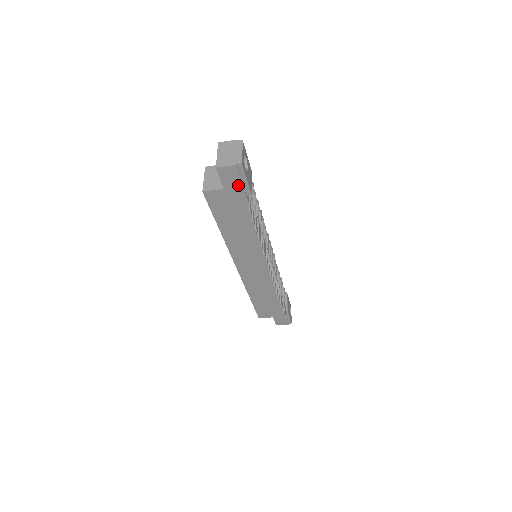
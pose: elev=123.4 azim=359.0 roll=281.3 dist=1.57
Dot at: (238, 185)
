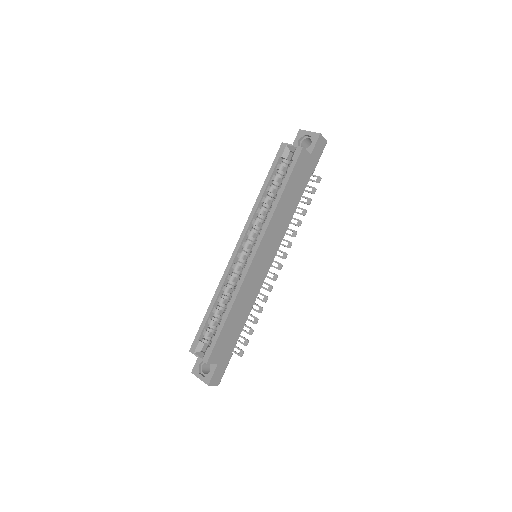
Dot at: (317, 157)
